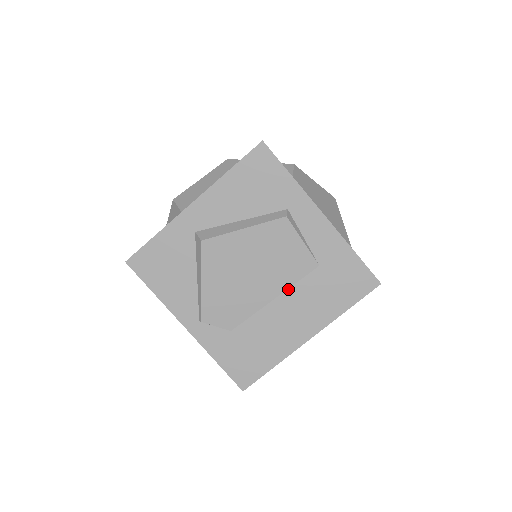
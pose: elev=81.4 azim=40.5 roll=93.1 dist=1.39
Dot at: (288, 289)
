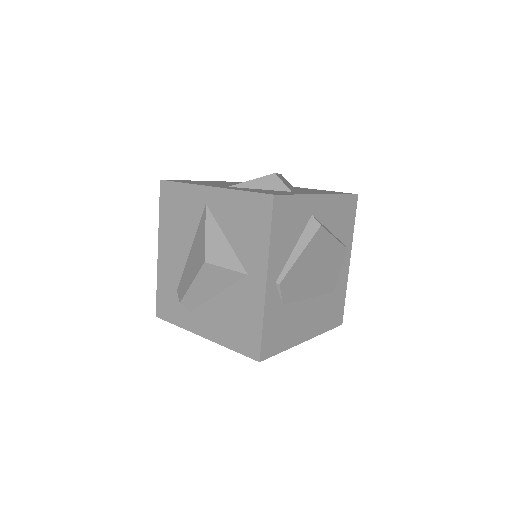
Dot at: (318, 296)
